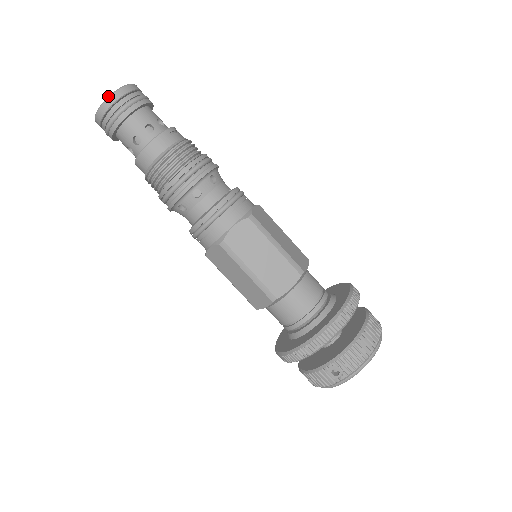
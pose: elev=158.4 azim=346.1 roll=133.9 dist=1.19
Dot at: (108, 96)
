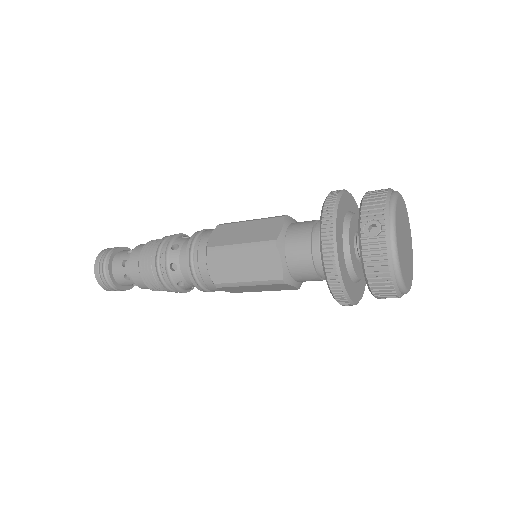
Dot at: (96, 258)
